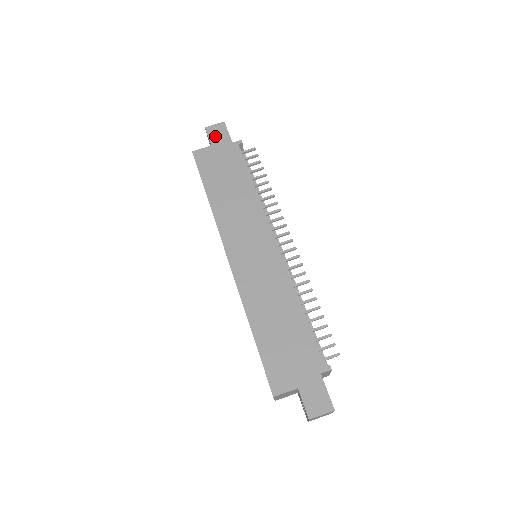
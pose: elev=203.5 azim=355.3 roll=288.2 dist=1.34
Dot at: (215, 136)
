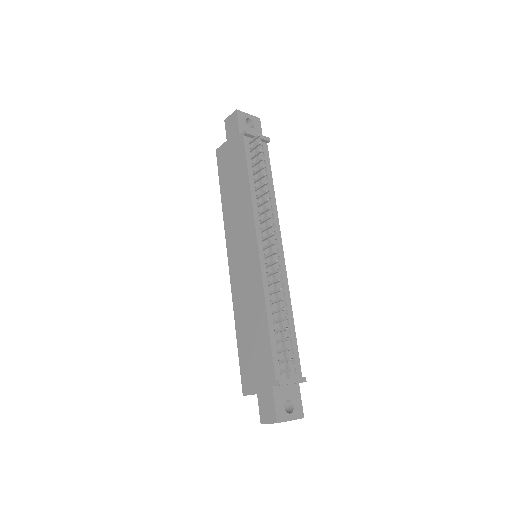
Dot at: (229, 129)
